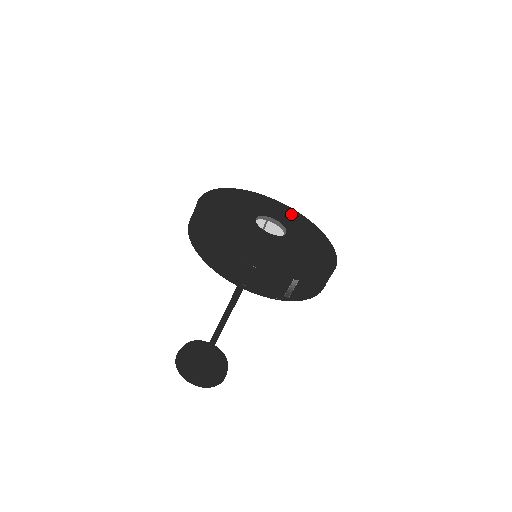
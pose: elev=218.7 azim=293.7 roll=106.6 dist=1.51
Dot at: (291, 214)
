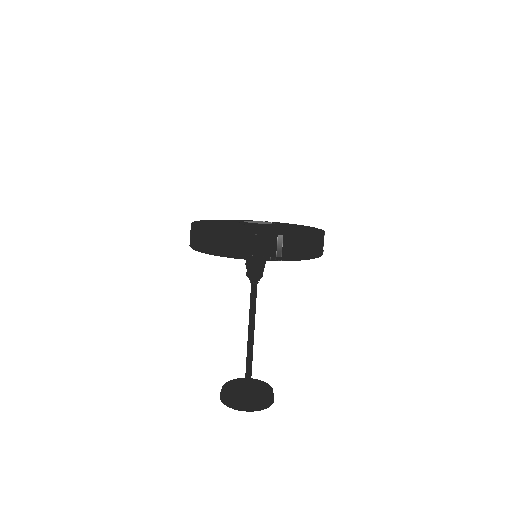
Dot at: (281, 223)
